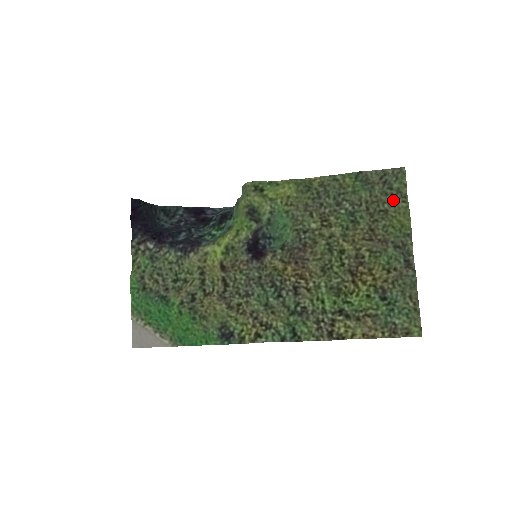
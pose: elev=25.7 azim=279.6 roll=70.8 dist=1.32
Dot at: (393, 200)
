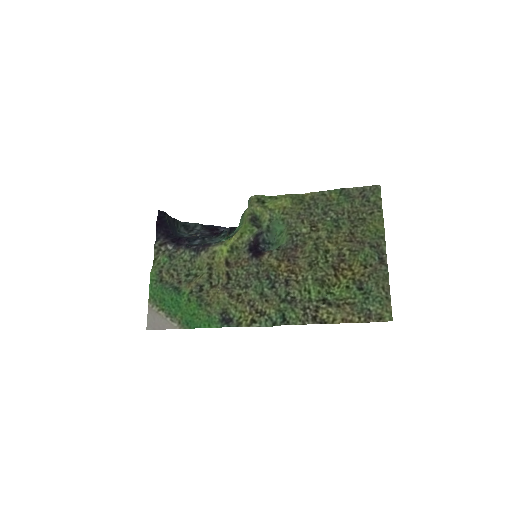
Dot at: (370, 210)
